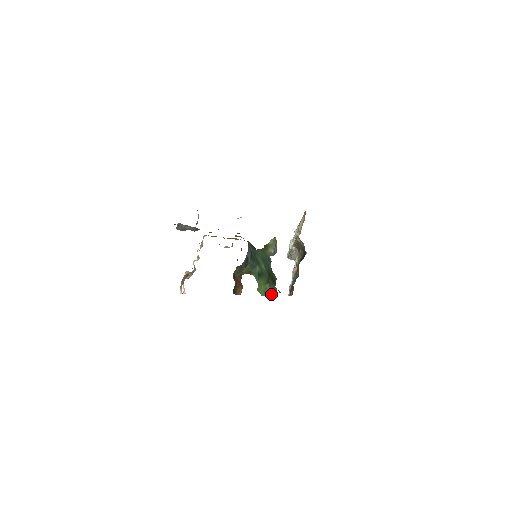
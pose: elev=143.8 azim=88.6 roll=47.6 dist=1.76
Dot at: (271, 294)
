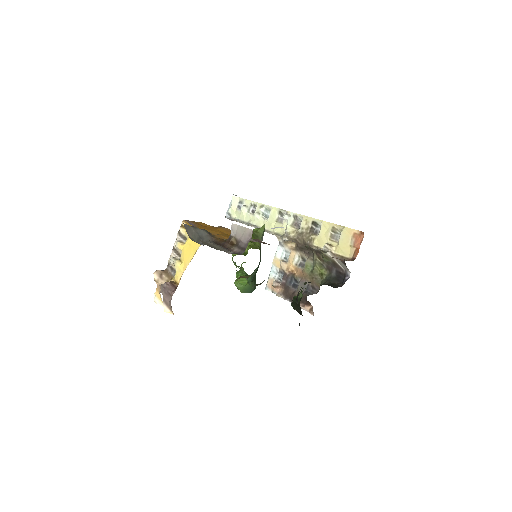
Dot at: occluded
